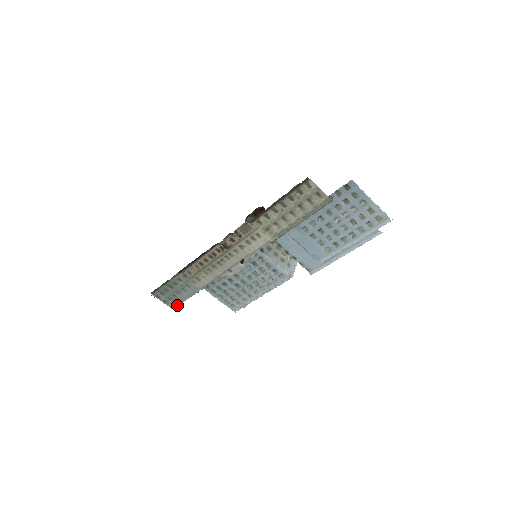
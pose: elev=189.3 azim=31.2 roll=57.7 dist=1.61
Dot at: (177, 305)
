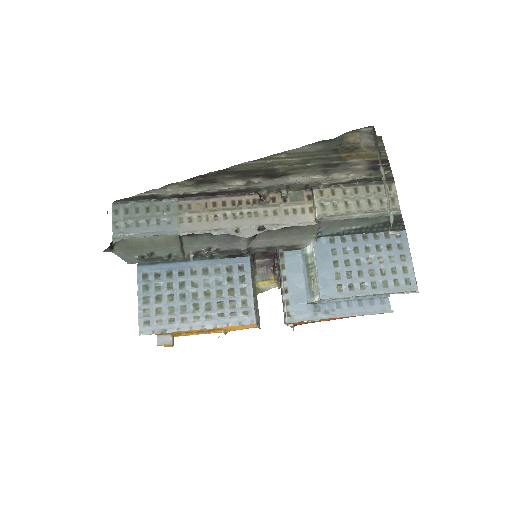
Dot at: (125, 236)
